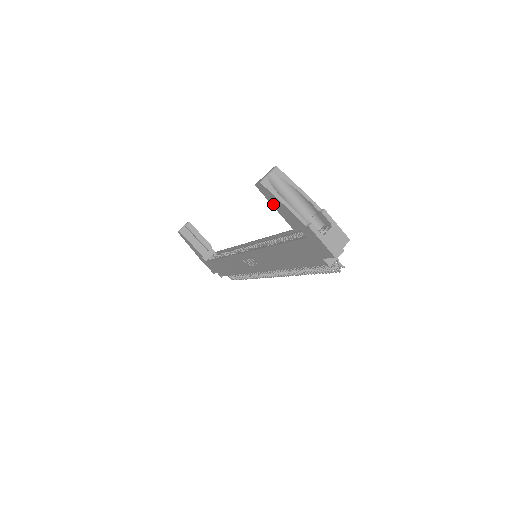
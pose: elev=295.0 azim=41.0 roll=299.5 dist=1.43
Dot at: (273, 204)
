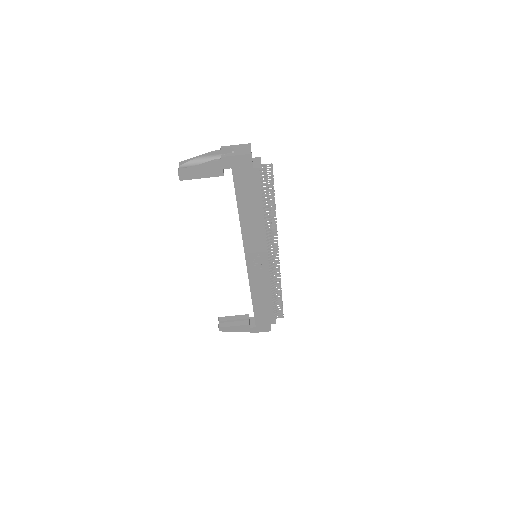
Dot at: (198, 177)
